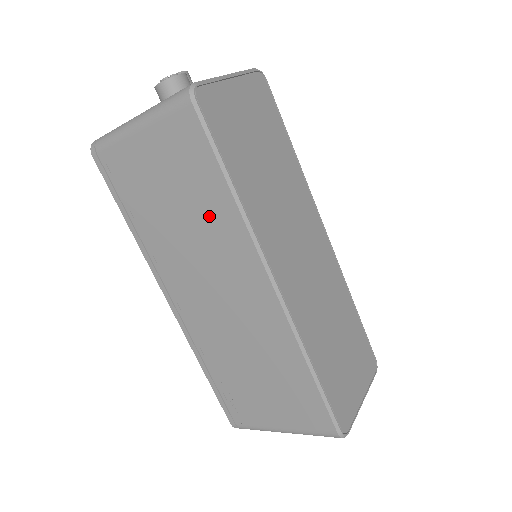
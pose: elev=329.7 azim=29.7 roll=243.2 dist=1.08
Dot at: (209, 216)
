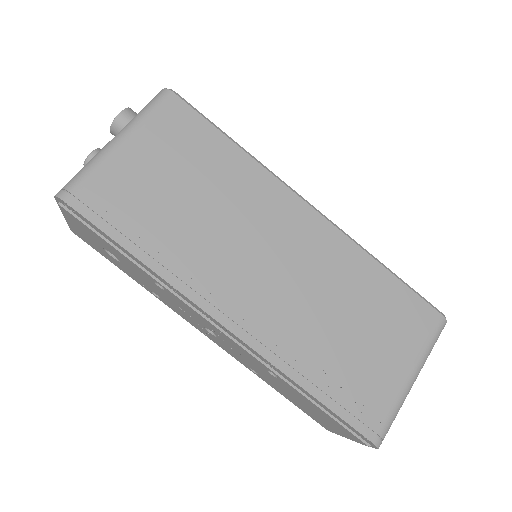
Dot at: (229, 181)
